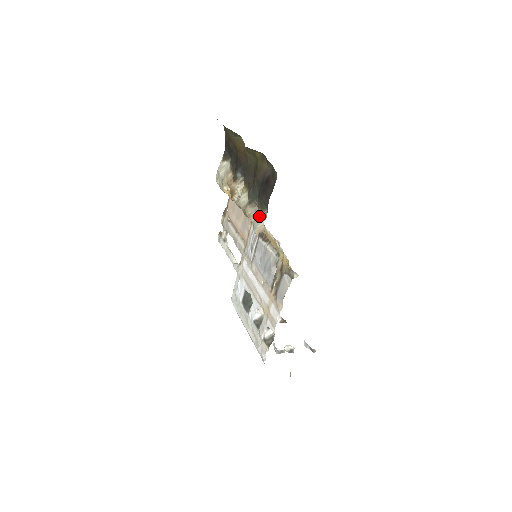
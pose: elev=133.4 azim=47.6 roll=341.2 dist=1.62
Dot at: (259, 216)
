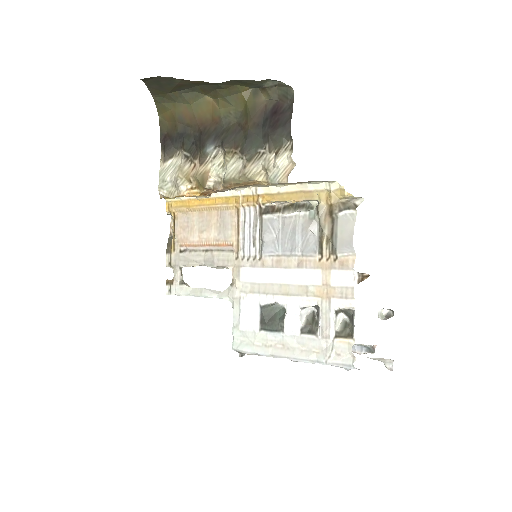
Dot at: (278, 157)
